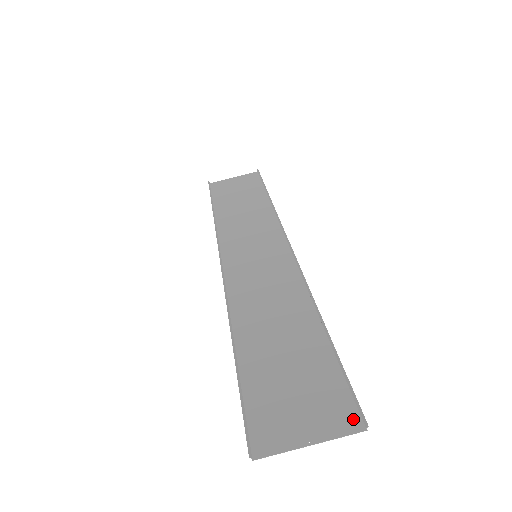
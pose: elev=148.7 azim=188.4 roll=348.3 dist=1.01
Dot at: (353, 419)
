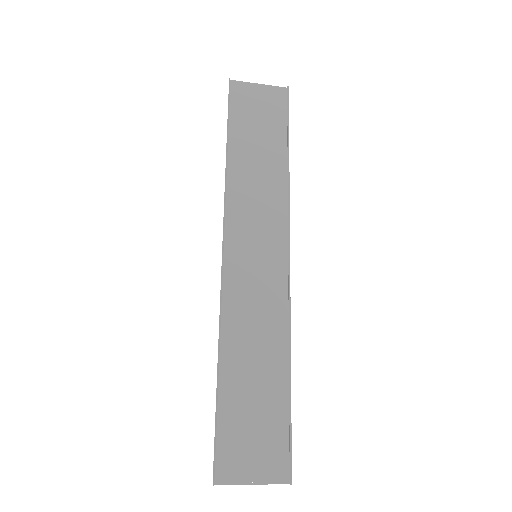
Dot at: (284, 473)
